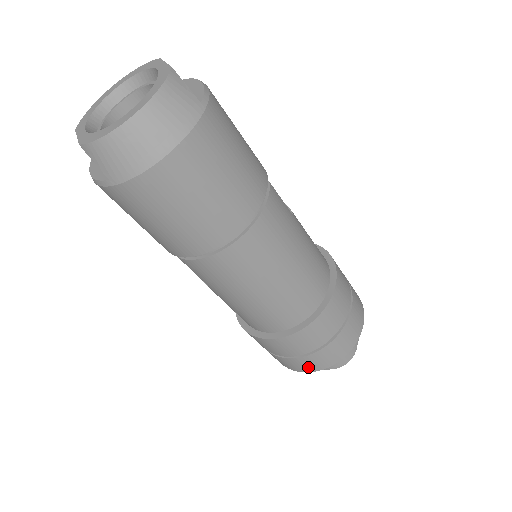
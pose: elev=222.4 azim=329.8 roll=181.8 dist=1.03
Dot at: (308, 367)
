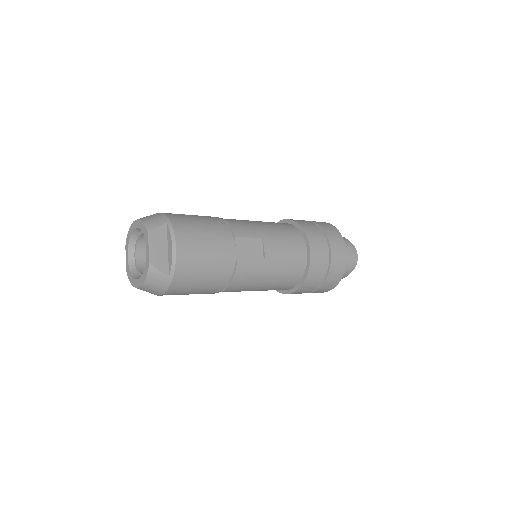
Dot at: occluded
